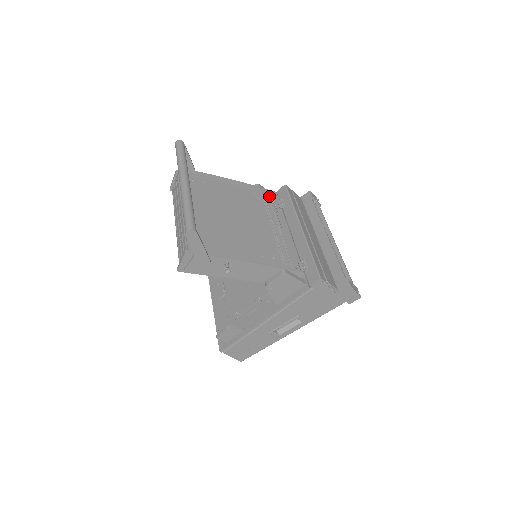
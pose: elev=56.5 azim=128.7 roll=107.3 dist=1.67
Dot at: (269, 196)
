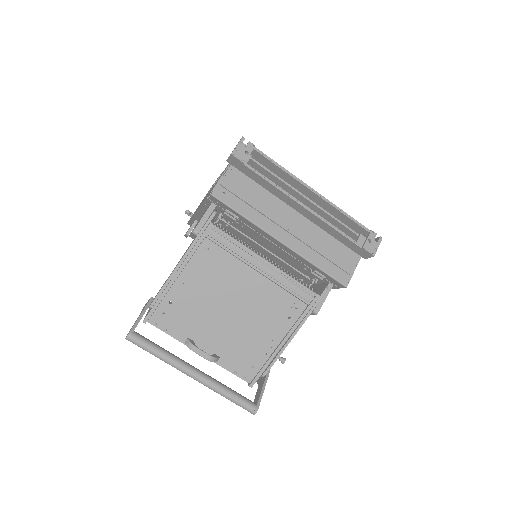
Dot at: (217, 231)
